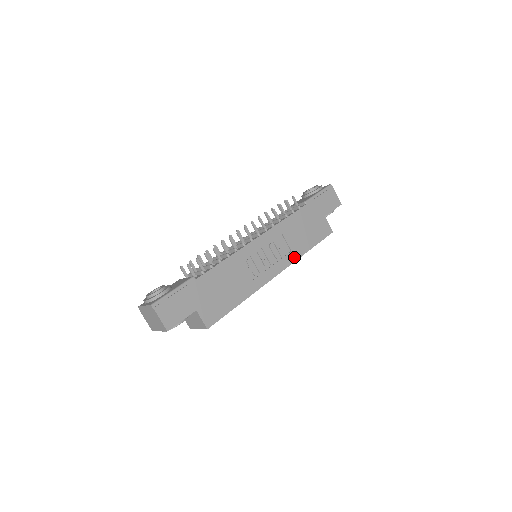
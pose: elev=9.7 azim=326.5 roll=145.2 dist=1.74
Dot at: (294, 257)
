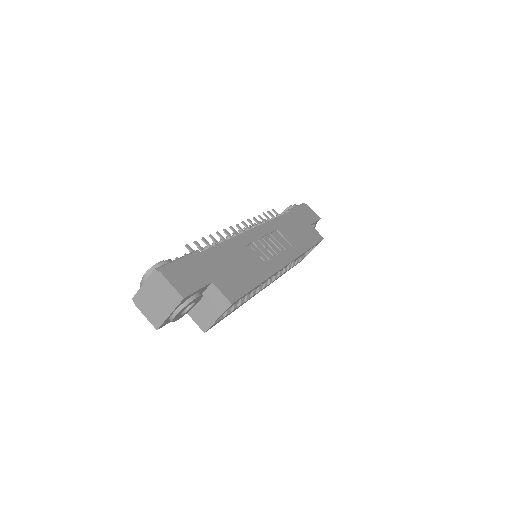
Dot at: (297, 252)
